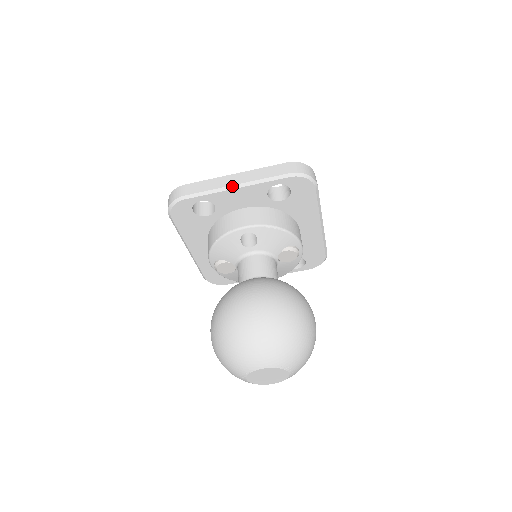
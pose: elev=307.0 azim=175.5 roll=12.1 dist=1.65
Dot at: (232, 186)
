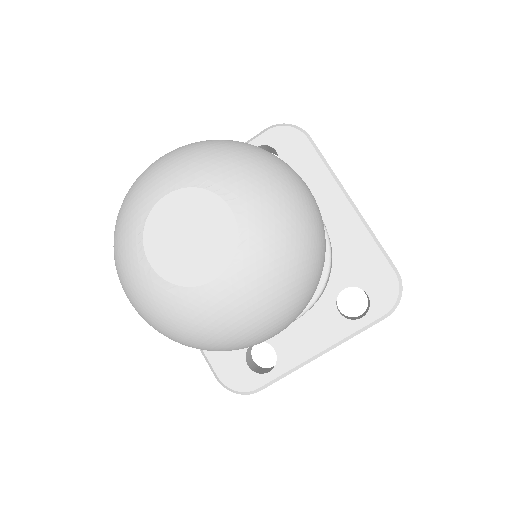
Dot at: occluded
